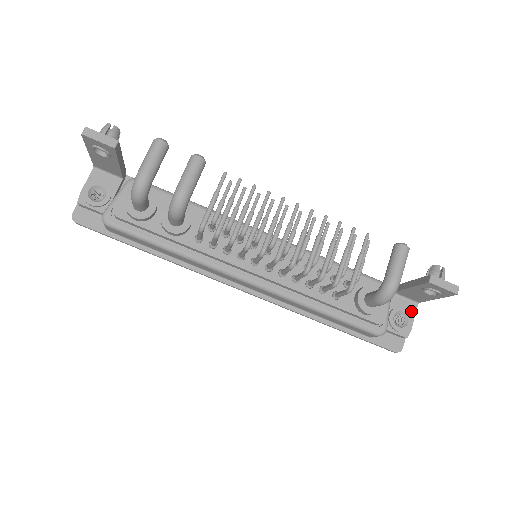
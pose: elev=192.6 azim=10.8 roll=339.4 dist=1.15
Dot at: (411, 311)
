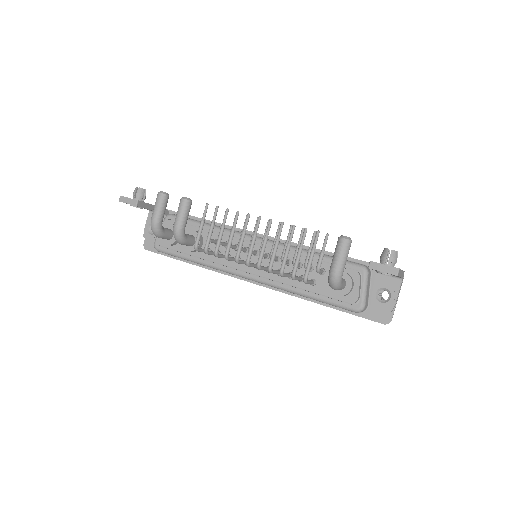
Dot at: (395, 286)
